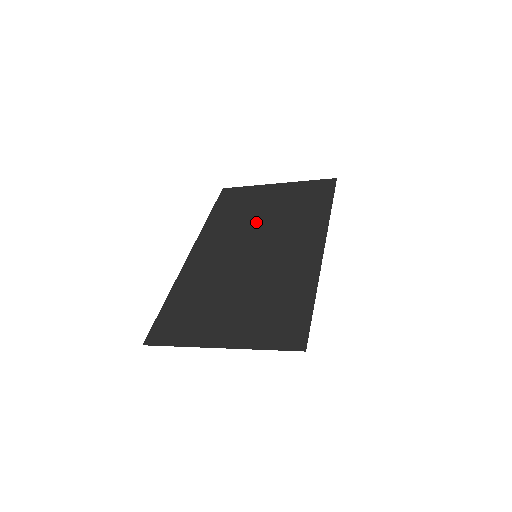
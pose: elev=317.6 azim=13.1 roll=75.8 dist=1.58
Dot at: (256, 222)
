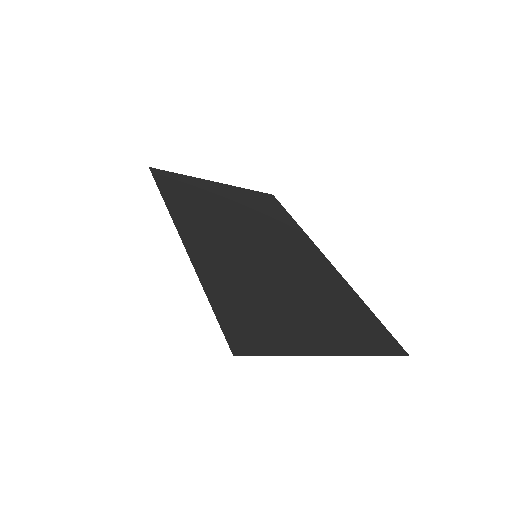
Dot at: (233, 218)
